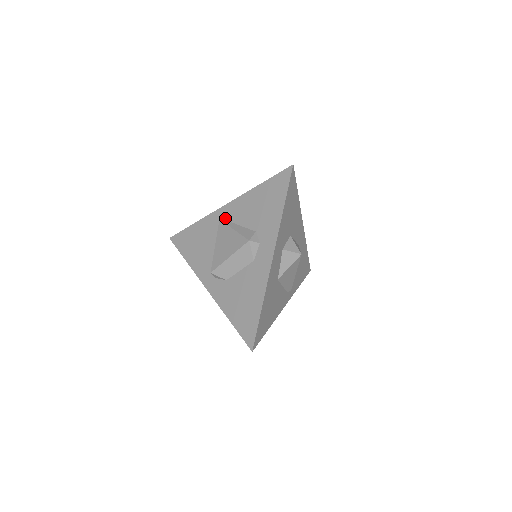
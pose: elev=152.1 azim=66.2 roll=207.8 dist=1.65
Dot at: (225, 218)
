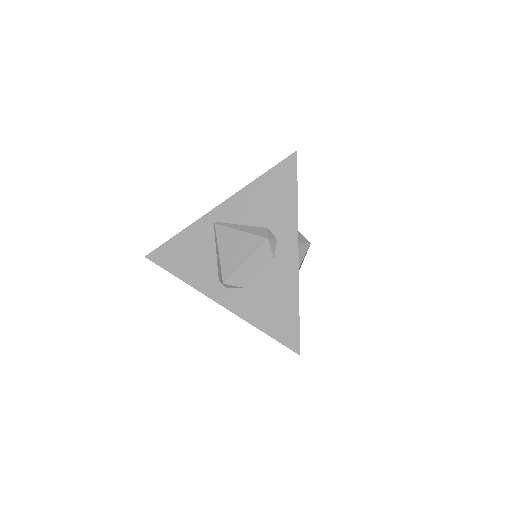
Dot at: (221, 220)
